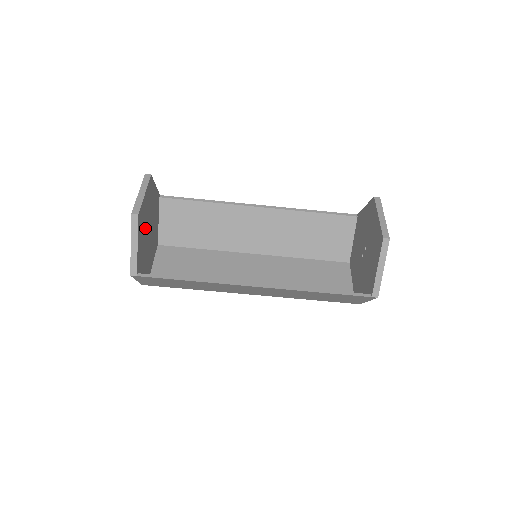
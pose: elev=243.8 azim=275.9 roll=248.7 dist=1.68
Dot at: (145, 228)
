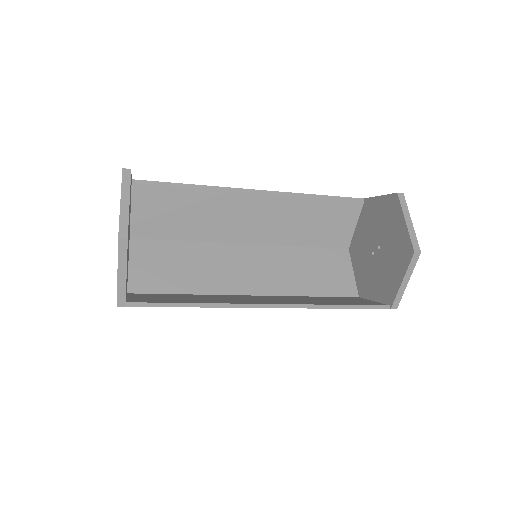
Dot at: (128, 241)
